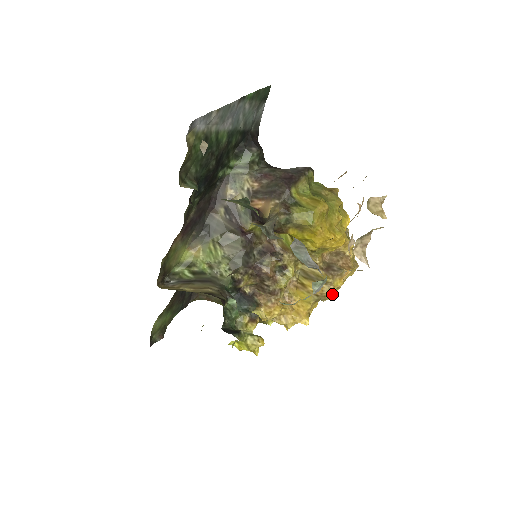
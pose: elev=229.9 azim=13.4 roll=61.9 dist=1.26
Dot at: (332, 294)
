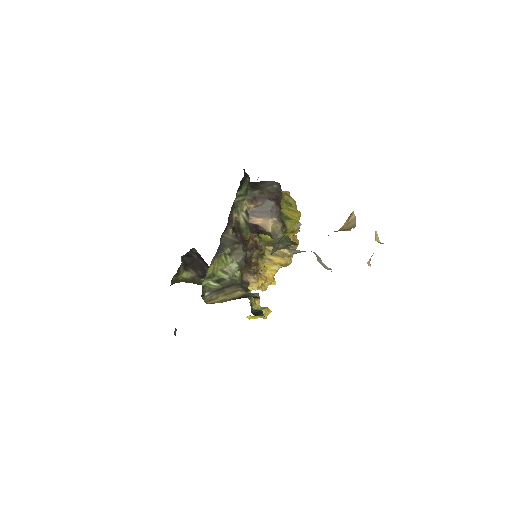
Dot at: (291, 262)
